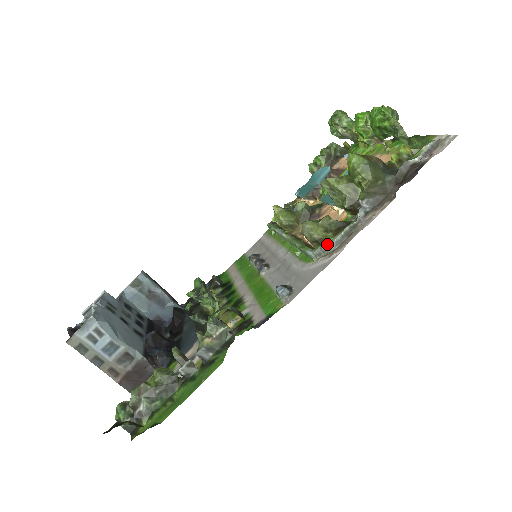
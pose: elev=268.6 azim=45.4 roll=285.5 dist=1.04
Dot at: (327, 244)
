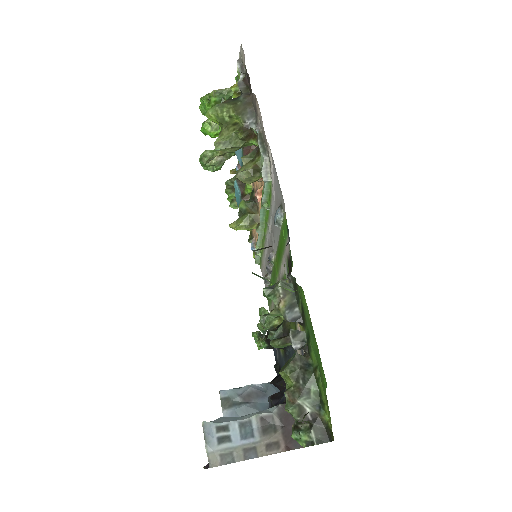
Dot at: (262, 163)
